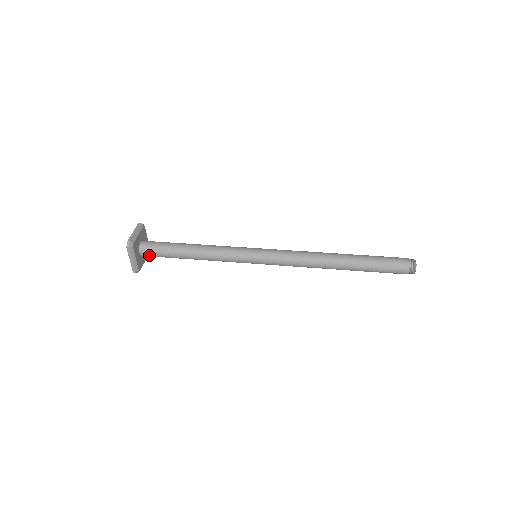
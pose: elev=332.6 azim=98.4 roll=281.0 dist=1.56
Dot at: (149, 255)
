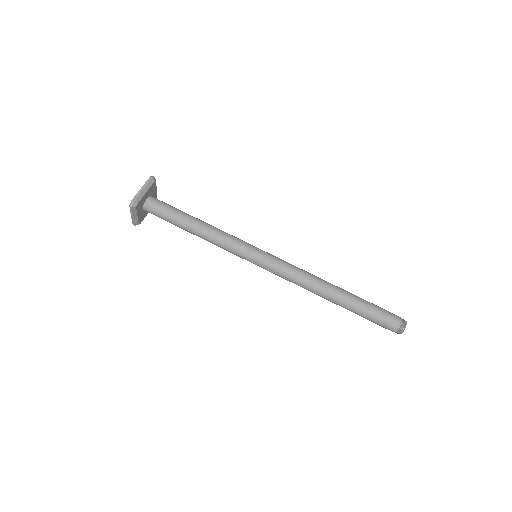
Dot at: occluded
